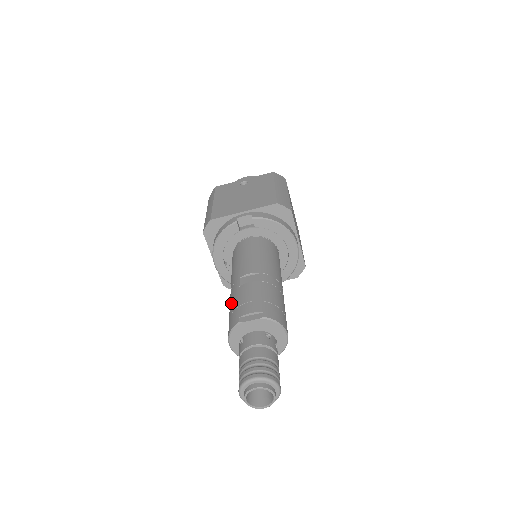
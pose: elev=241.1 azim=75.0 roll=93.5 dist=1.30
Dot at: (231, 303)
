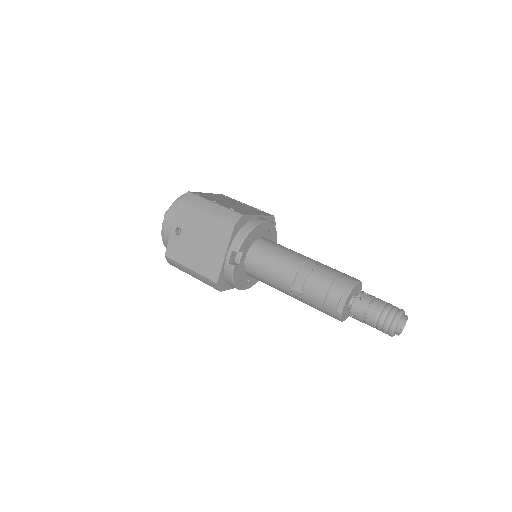
Dot at: (311, 306)
